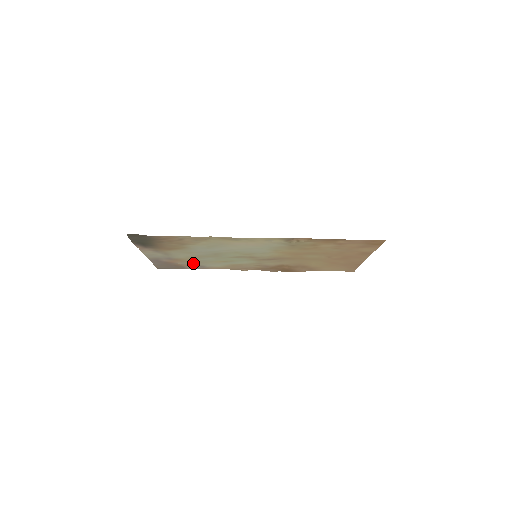
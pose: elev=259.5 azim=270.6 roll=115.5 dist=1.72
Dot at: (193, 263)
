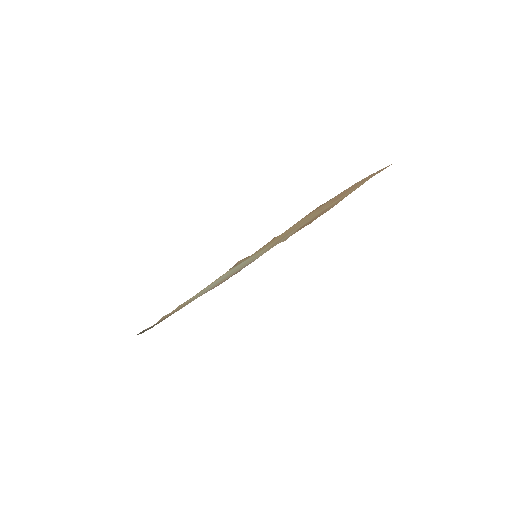
Dot at: (235, 272)
